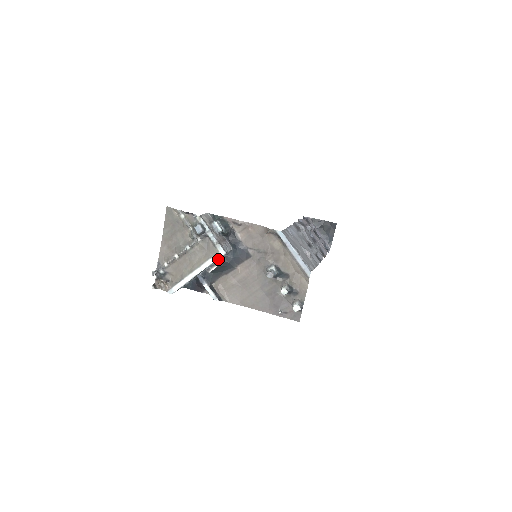
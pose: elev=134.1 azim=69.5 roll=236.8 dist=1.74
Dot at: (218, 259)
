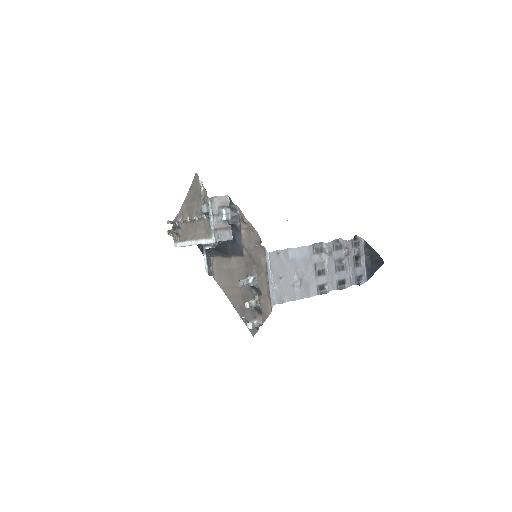
Dot at: occluded
